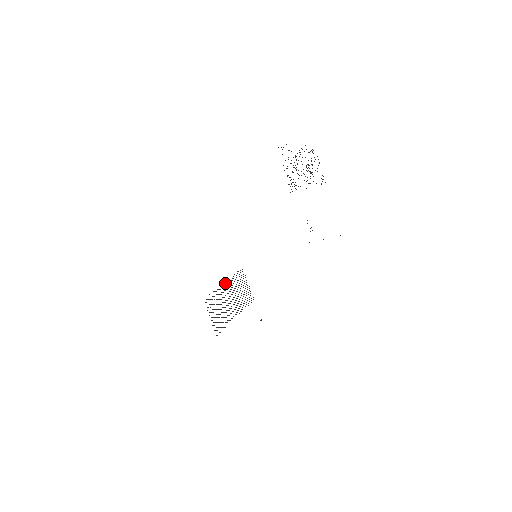
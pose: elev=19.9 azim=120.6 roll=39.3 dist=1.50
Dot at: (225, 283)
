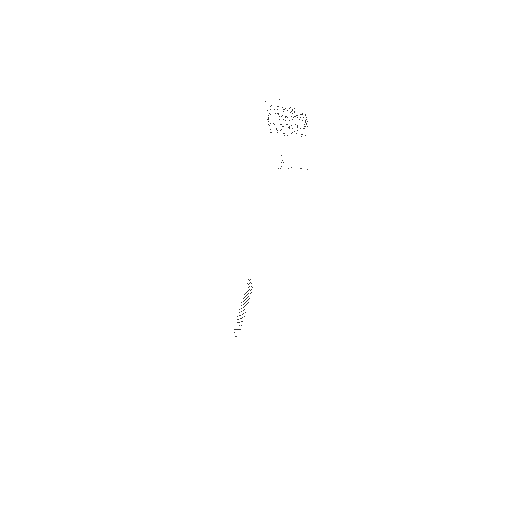
Dot at: occluded
